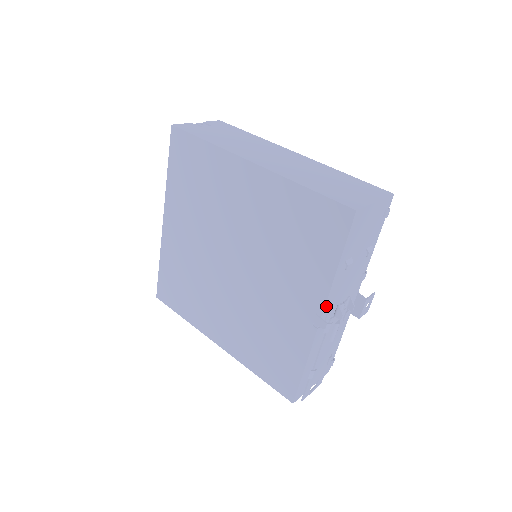
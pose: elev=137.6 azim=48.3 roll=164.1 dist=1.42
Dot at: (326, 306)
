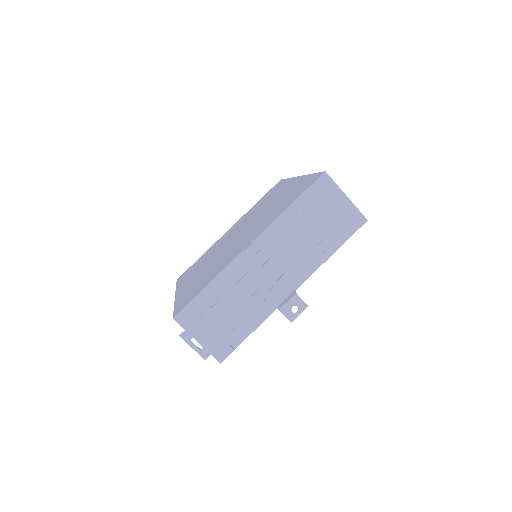
Dot at: (262, 237)
